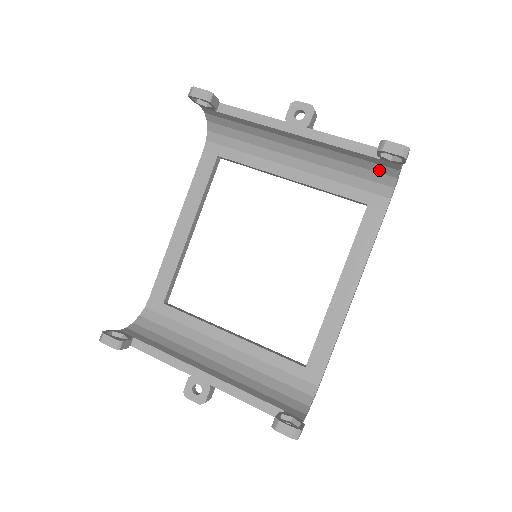
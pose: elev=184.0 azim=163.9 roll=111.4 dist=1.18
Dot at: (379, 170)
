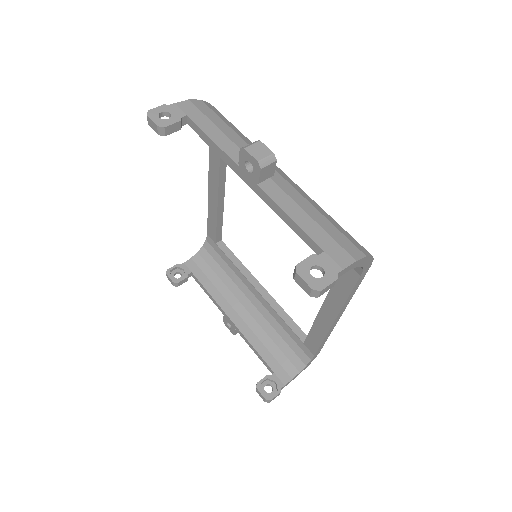
Dot at: occluded
